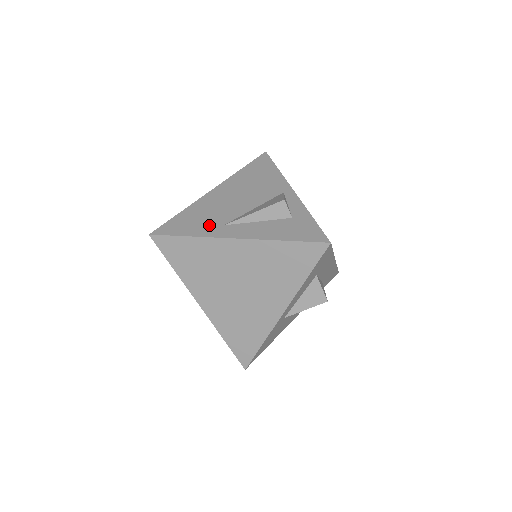
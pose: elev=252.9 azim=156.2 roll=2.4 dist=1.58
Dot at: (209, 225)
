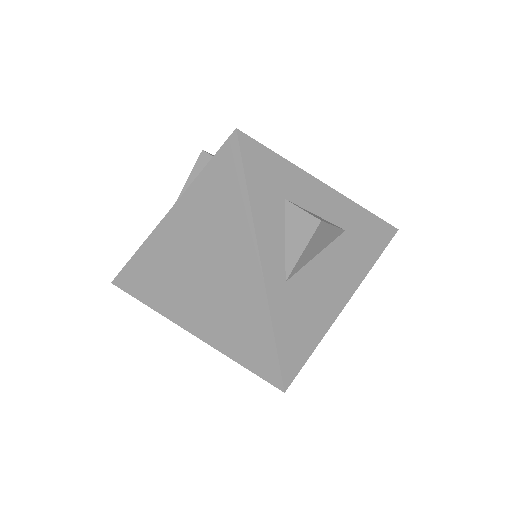
Dot at: occluded
